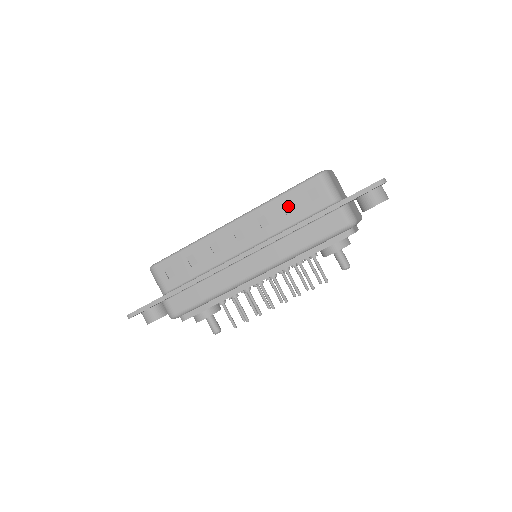
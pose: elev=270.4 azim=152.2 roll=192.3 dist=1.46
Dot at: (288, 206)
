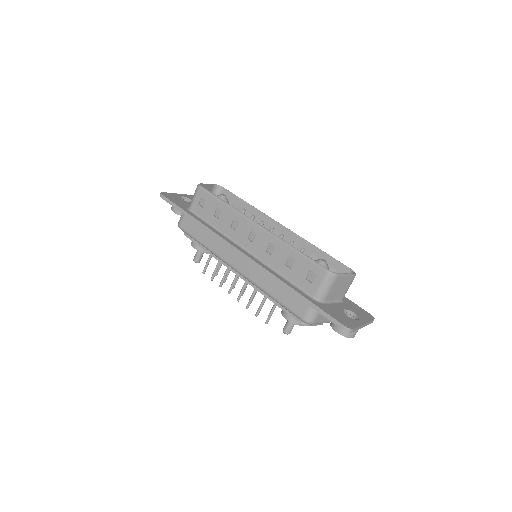
Dot at: (292, 261)
